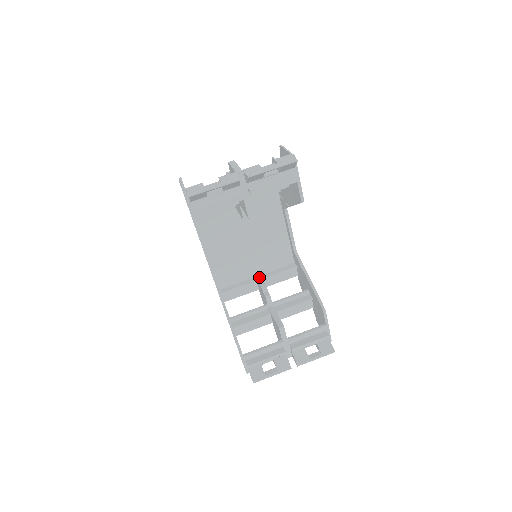
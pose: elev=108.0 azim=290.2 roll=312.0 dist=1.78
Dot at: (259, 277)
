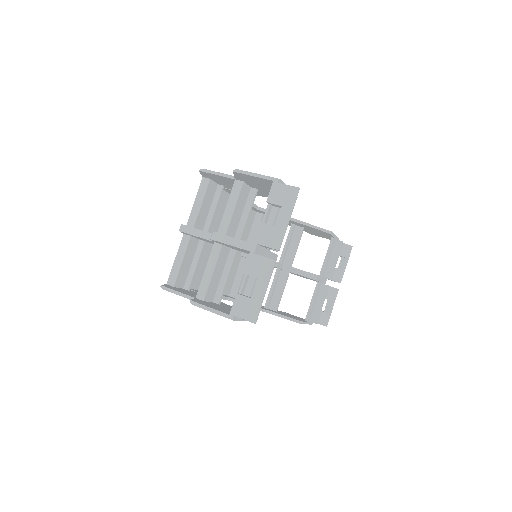
Dot at: occluded
